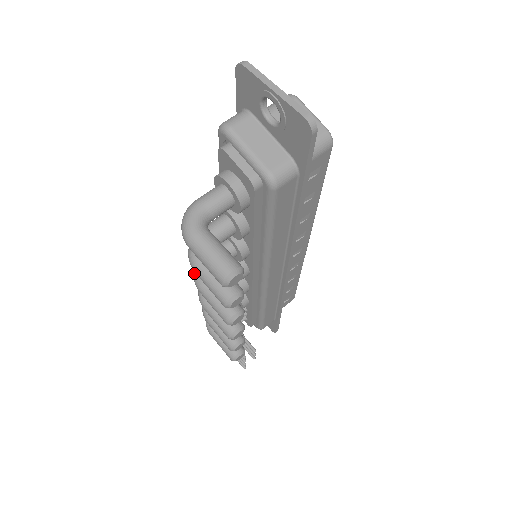
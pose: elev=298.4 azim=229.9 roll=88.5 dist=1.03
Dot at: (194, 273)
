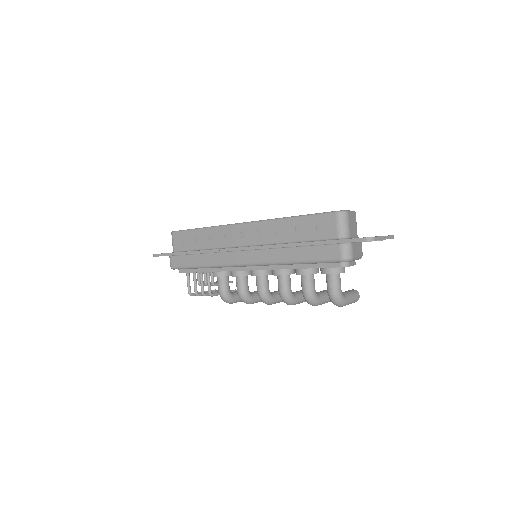
Dot at: (289, 303)
